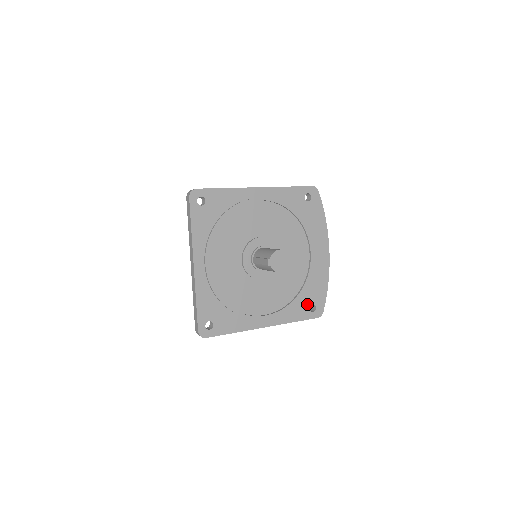
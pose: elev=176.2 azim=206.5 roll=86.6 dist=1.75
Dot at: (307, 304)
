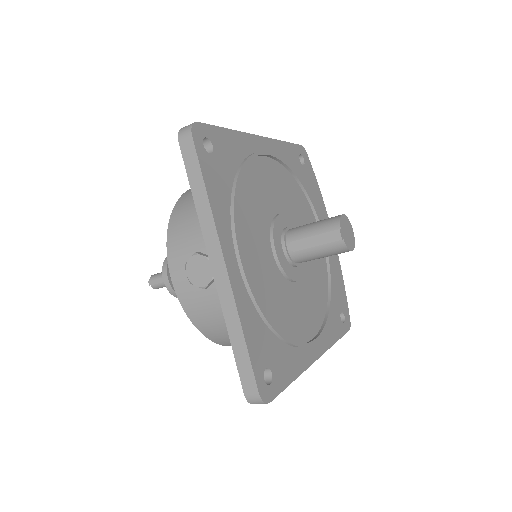
Dot at: (337, 313)
